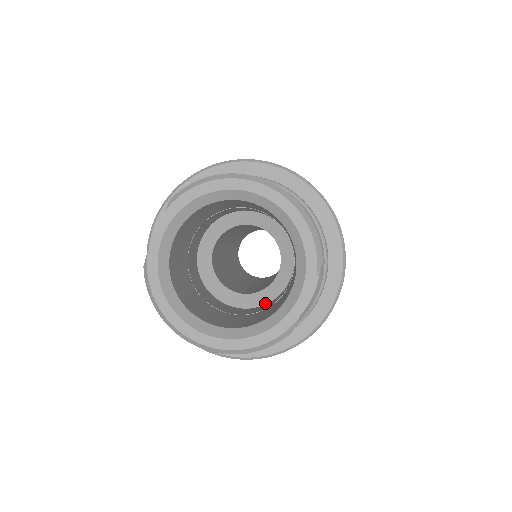
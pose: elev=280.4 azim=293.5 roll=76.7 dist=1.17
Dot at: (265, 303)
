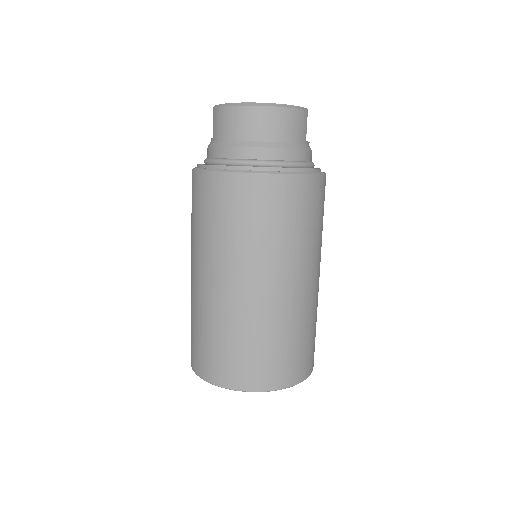
Dot at: occluded
